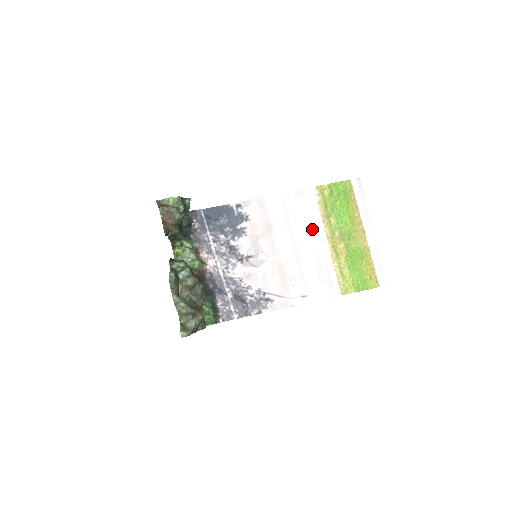
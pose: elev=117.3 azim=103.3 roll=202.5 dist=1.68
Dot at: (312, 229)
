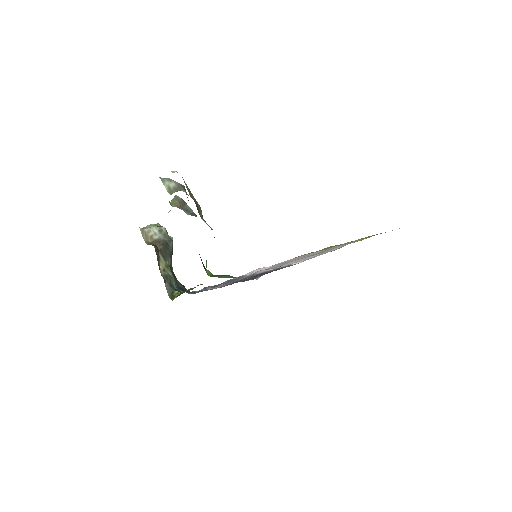
Dot at: (304, 256)
